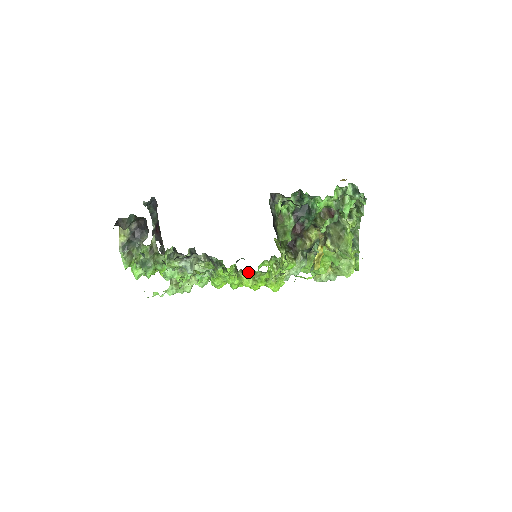
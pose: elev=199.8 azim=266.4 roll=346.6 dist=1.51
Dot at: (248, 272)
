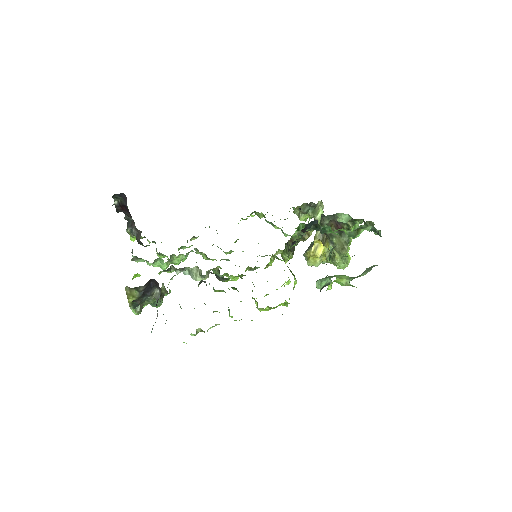
Dot at: occluded
